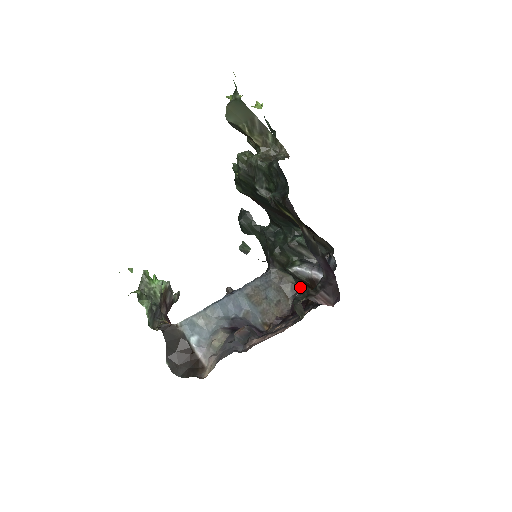
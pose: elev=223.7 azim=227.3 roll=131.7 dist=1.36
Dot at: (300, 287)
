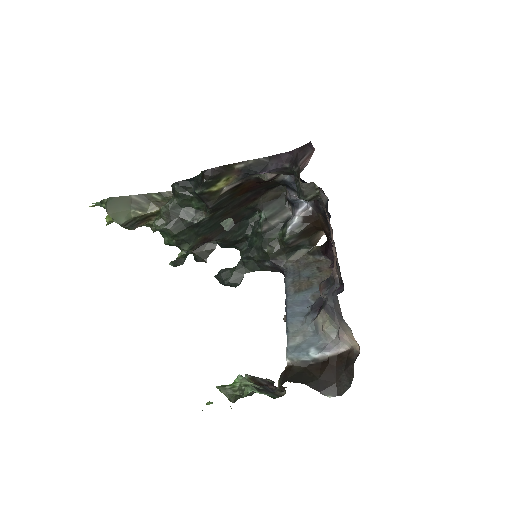
Dot at: (313, 245)
